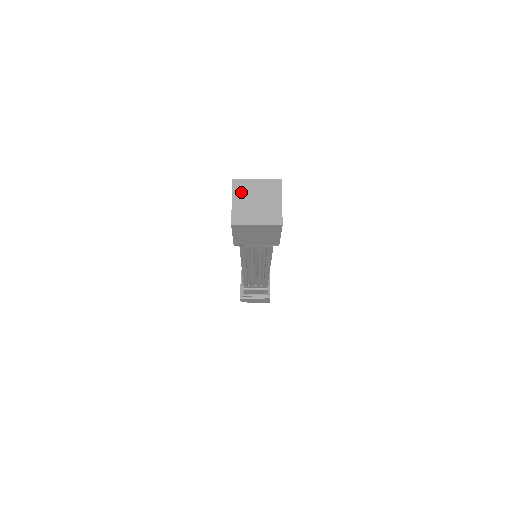
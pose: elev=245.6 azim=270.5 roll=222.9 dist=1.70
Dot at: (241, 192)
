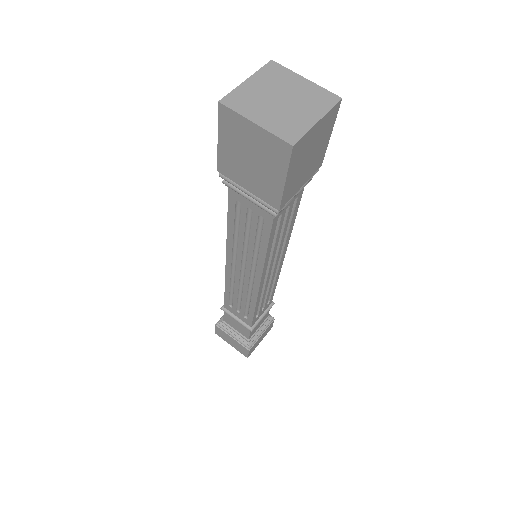
Dot at: (269, 78)
